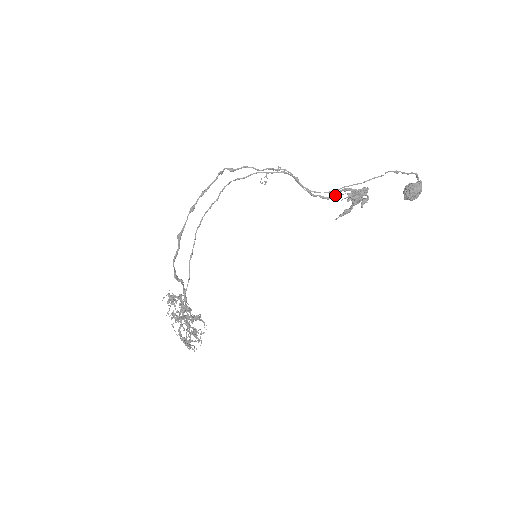
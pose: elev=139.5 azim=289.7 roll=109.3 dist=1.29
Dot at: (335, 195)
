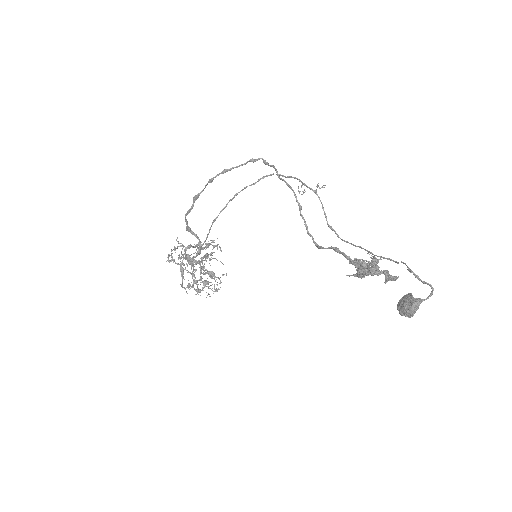
Dot at: (323, 248)
